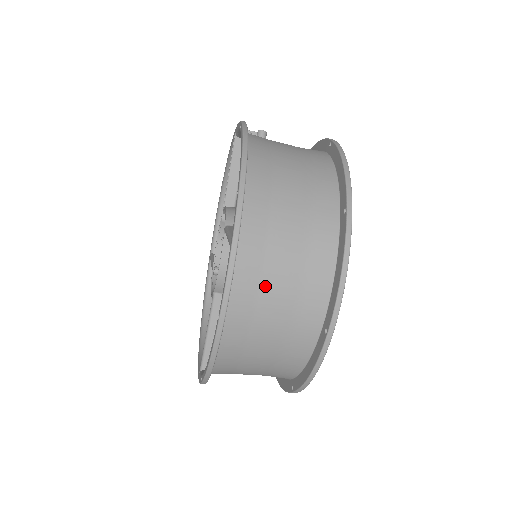
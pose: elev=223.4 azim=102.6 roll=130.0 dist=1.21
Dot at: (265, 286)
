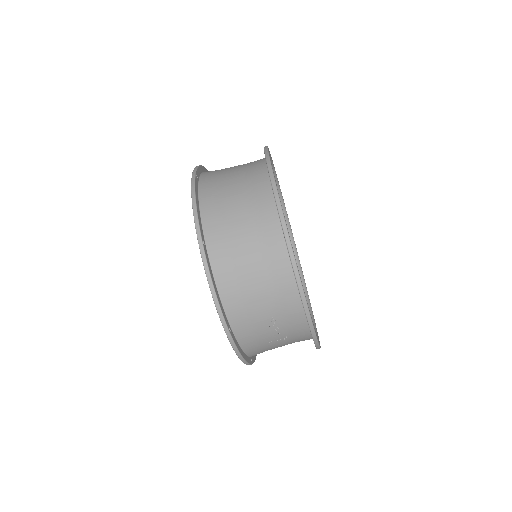
Dot at: (226, 215)
